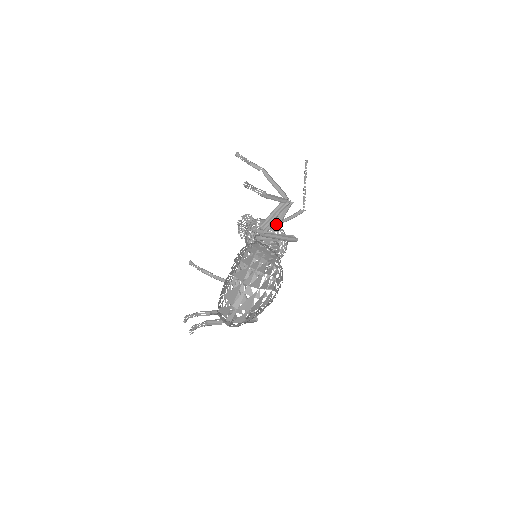
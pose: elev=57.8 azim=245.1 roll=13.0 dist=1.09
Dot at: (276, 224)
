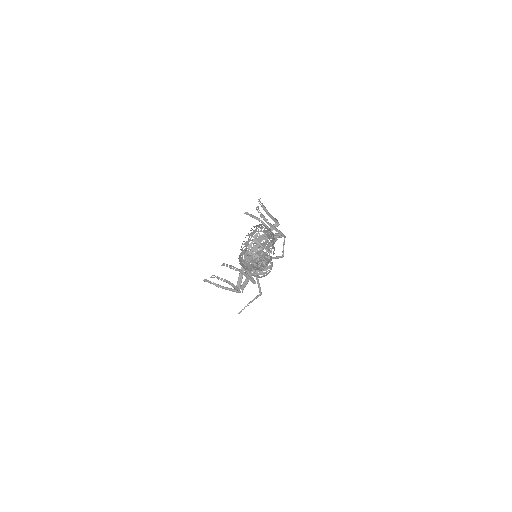
Dot at: occluded
